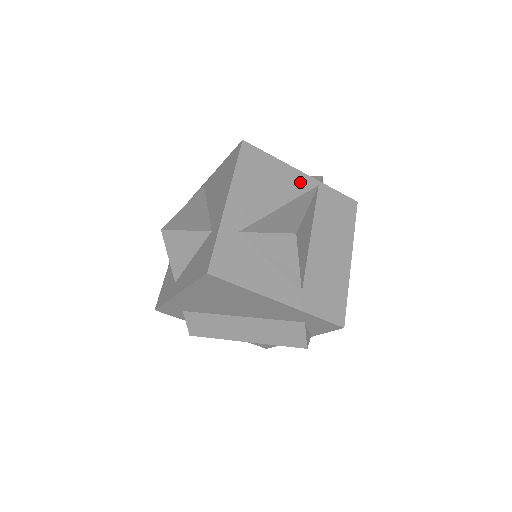
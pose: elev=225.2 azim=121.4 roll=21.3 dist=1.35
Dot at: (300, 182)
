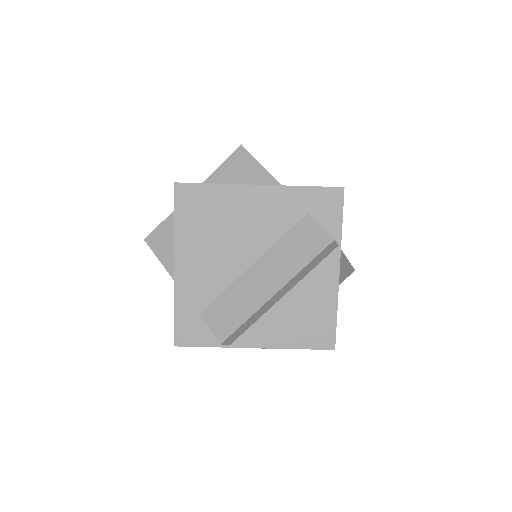
Dot at: occluded
